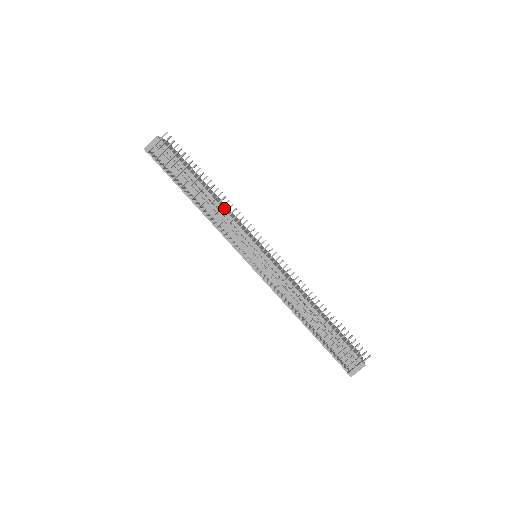
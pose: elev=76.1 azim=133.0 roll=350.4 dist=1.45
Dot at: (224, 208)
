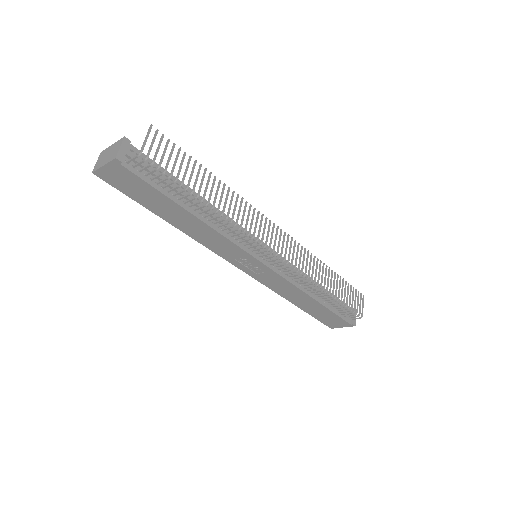
Dot at: occluded
